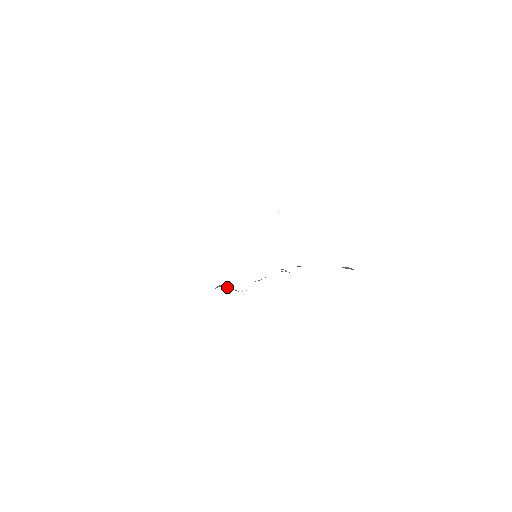
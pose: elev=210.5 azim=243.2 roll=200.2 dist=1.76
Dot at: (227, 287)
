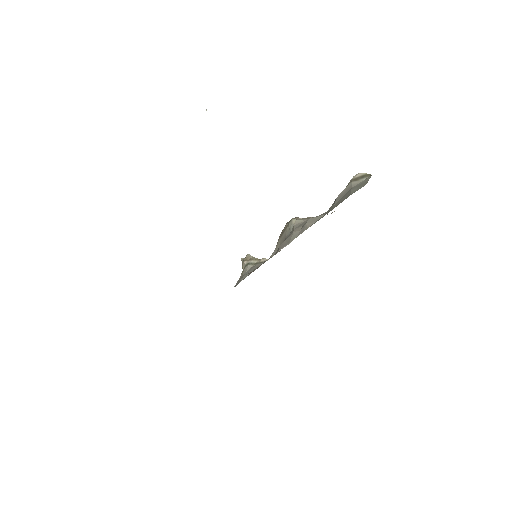
Dot at: (252, 261)
